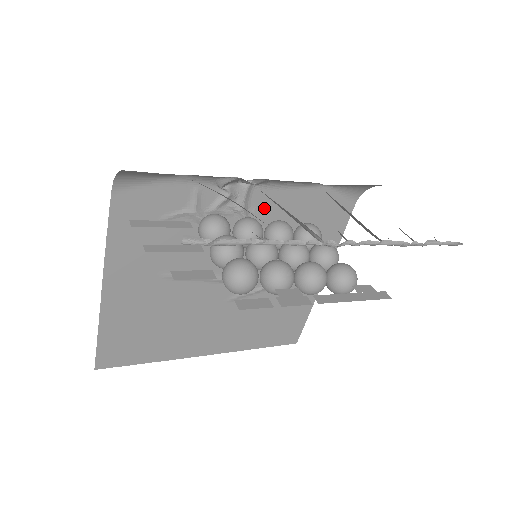
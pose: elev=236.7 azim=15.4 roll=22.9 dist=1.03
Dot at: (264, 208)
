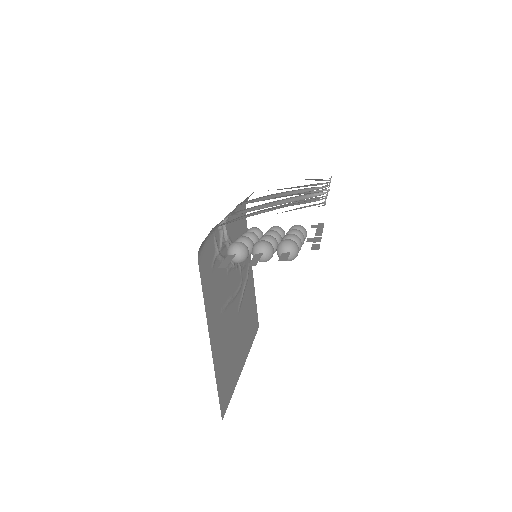
Dot at: (230, 234)
